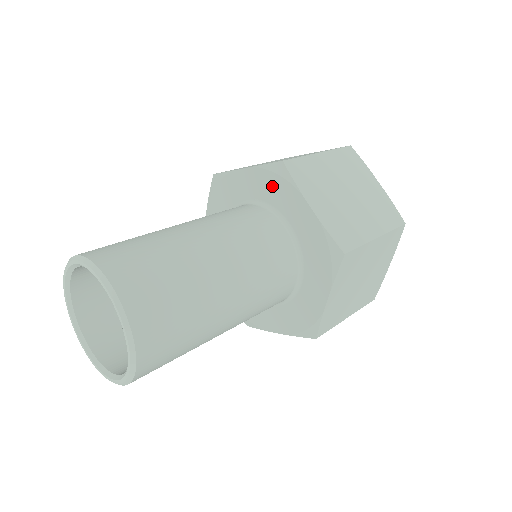
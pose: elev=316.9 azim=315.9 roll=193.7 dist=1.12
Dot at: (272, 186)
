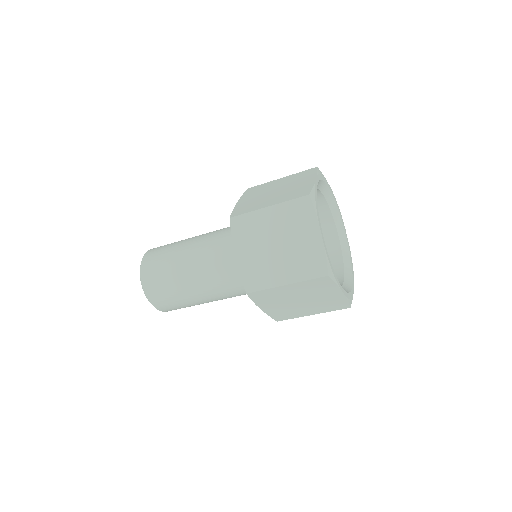
Dot at: occluded
